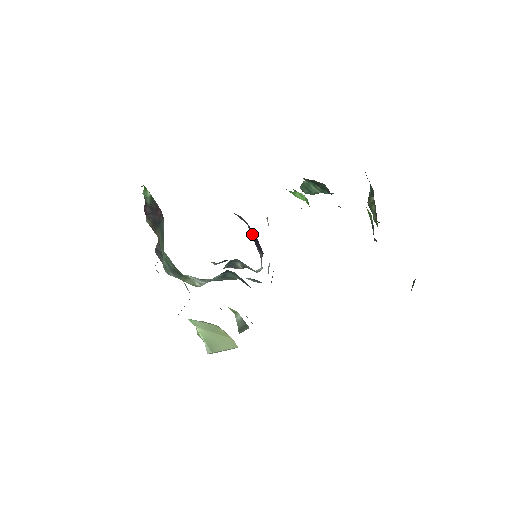
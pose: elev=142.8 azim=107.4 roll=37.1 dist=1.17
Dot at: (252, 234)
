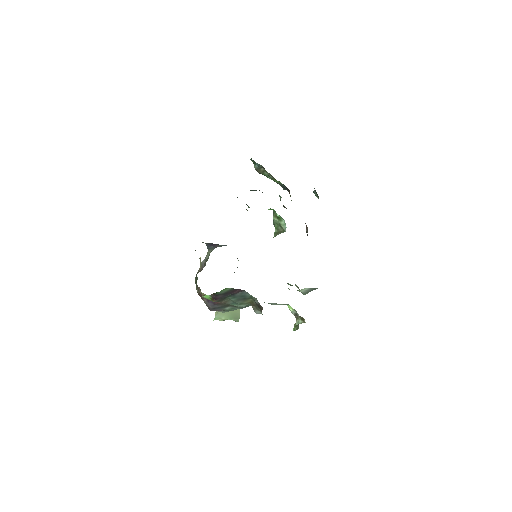
Dot at: occluded
